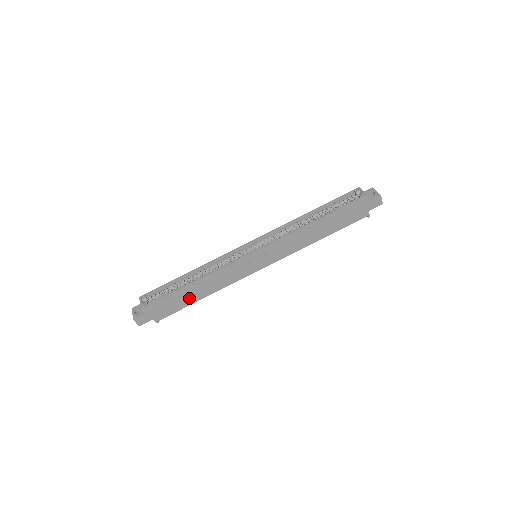
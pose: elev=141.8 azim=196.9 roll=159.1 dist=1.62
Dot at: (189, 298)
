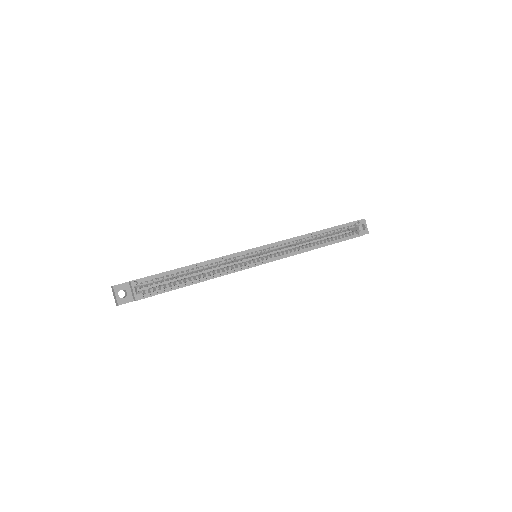
Dot at: occluded
